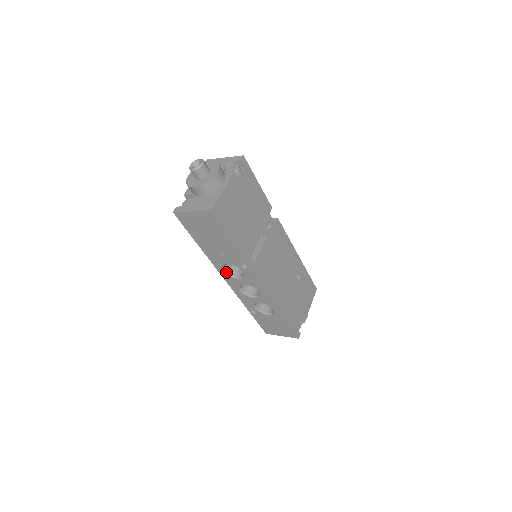
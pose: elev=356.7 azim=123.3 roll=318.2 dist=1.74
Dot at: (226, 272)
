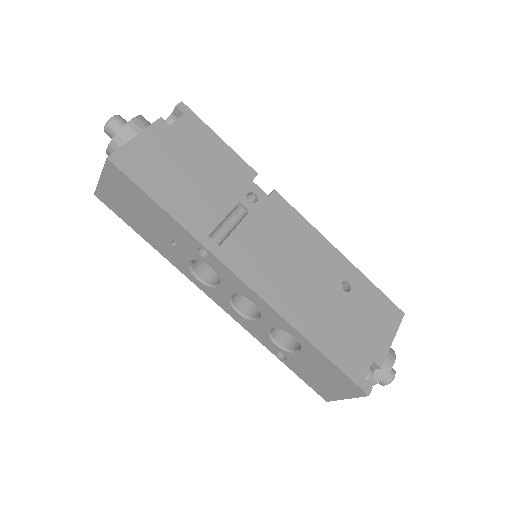
Dot at: (202, 281)
